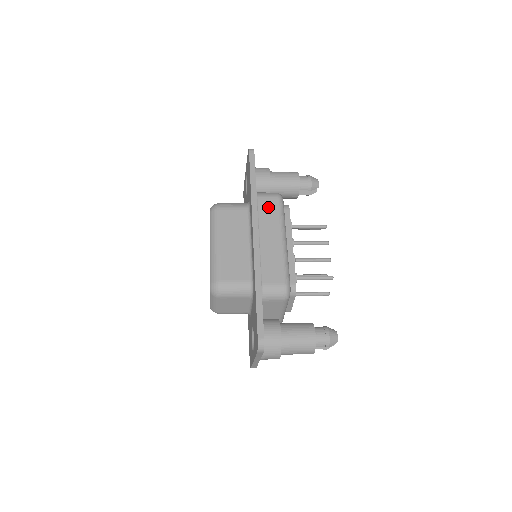
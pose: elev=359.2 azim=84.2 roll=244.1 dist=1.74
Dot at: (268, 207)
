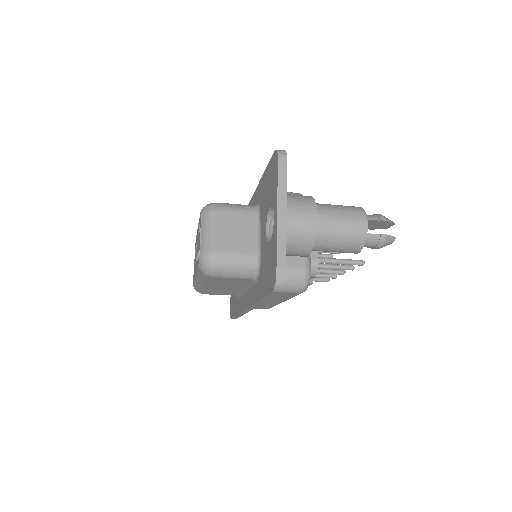
Dot at: occluded
